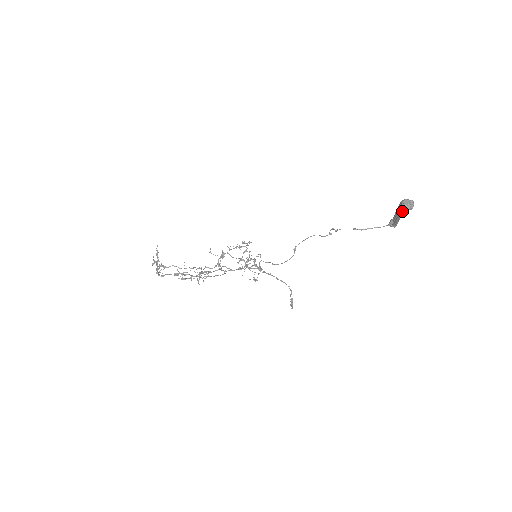
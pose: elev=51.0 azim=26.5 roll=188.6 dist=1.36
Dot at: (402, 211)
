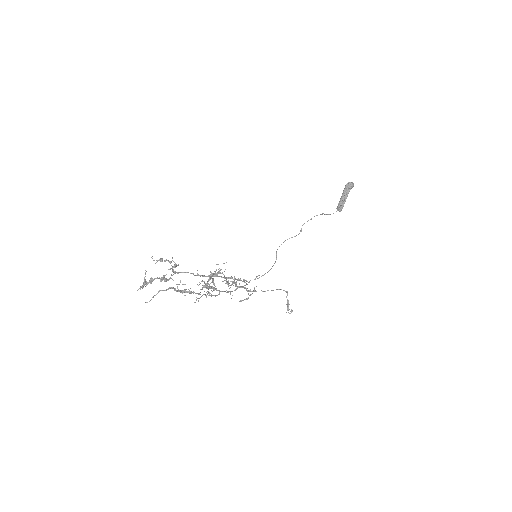
Dot at: (350, 188)
